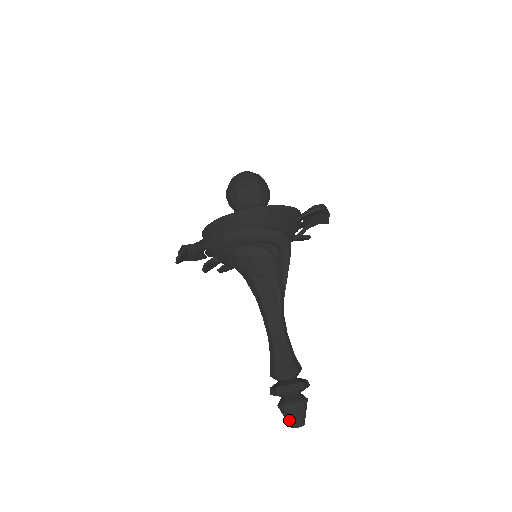
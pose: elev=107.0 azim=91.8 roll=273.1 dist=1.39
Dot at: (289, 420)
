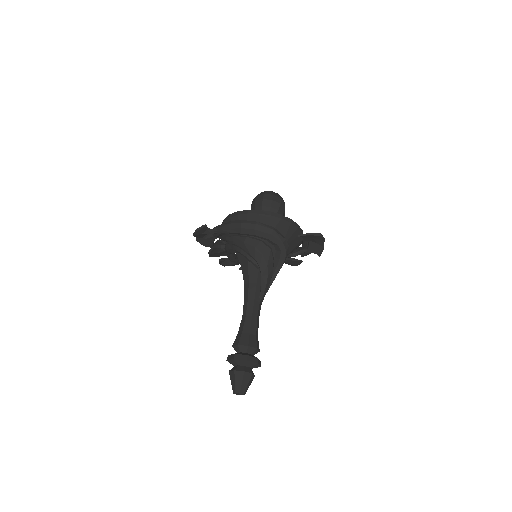
Dot at: (234, 385)
